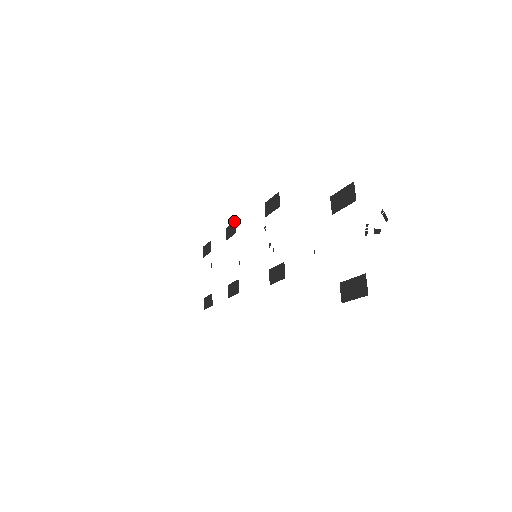
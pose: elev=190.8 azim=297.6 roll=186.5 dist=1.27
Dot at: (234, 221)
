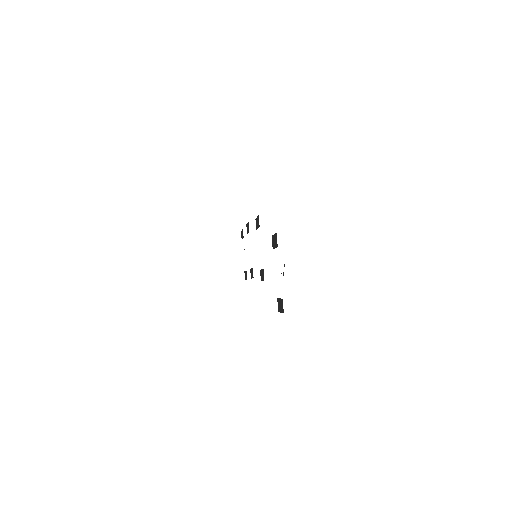
Dot at: (248, 222)
